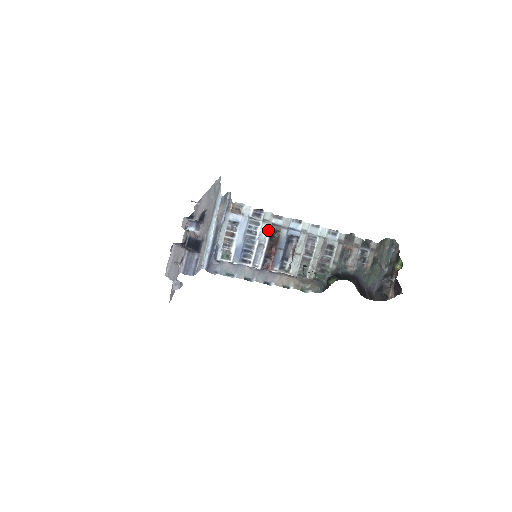
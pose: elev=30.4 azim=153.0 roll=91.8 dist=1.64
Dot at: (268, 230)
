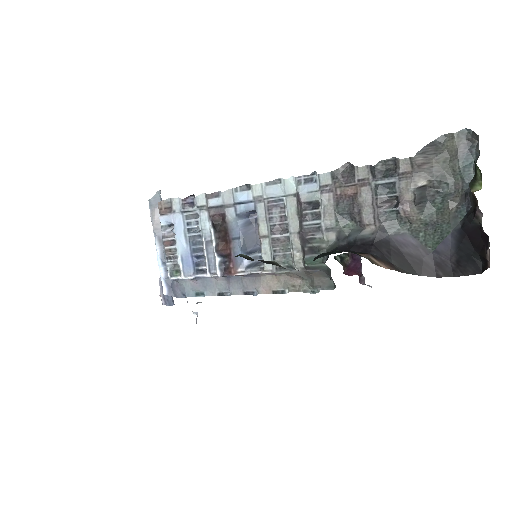
Dot at: (209, 219)
